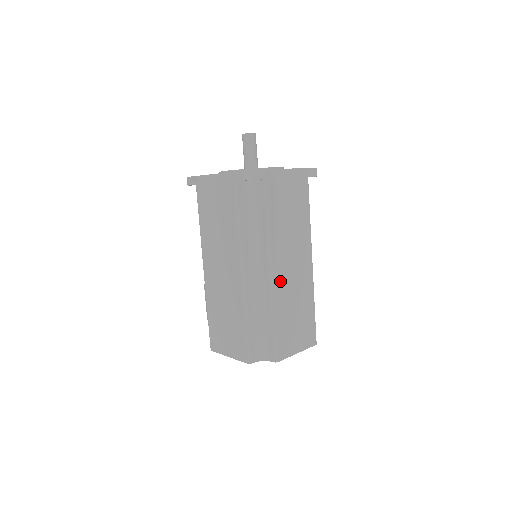
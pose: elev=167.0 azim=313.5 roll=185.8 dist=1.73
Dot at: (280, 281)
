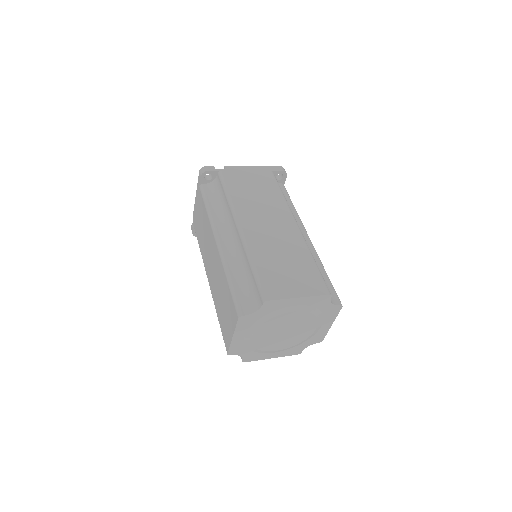
Dot at: (253, 234)
